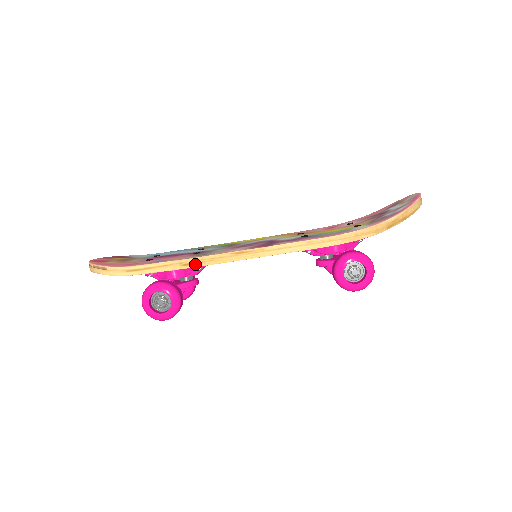
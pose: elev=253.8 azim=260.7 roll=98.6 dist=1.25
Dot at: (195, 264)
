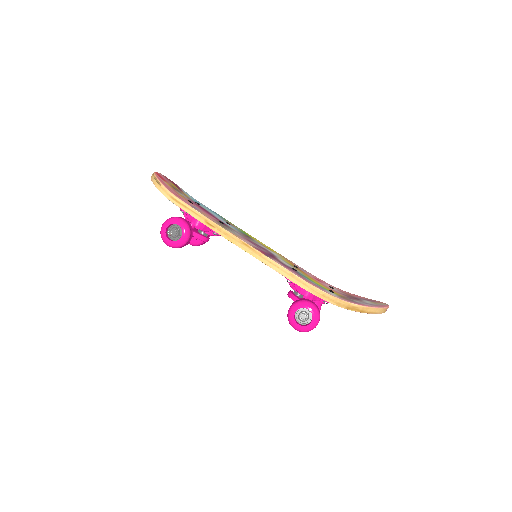
Dot at: (214, 228)
